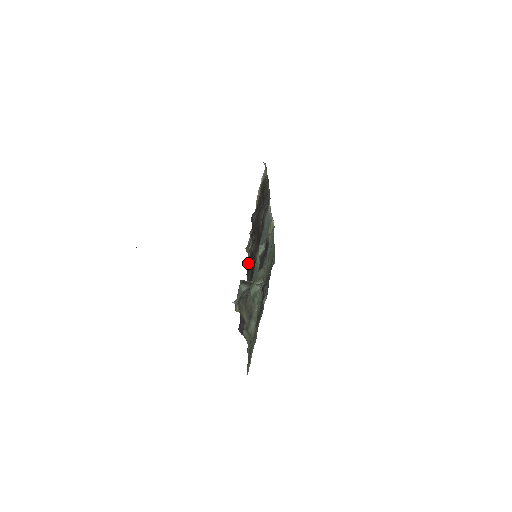
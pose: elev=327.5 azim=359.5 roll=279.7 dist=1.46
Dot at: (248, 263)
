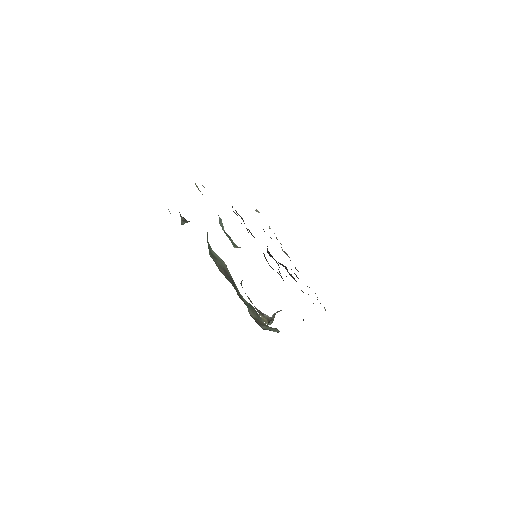
Dot at: occluded
